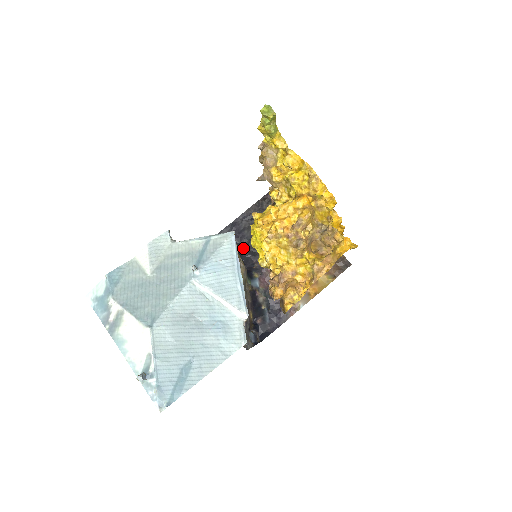
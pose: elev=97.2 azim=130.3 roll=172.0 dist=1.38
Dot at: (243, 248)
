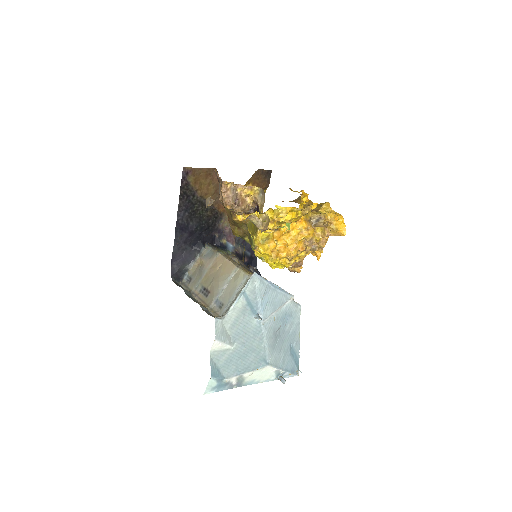
Dot at: (200, 235)
